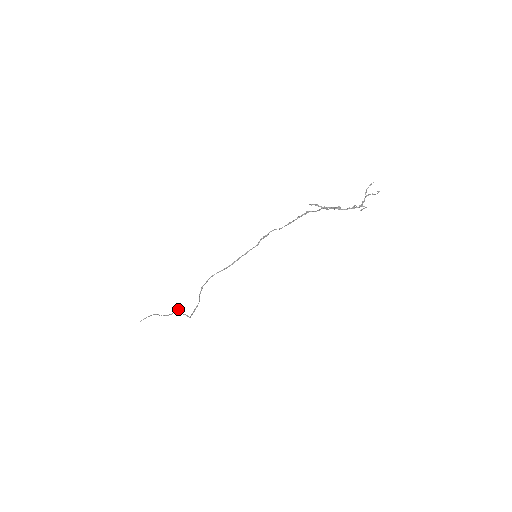
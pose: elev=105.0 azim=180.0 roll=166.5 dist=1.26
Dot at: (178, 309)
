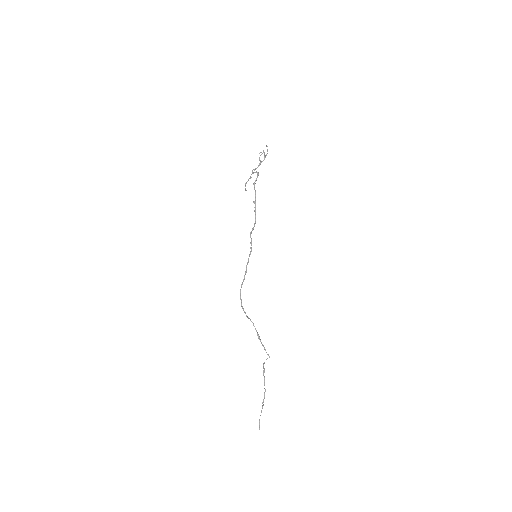
Dot at: occluded
